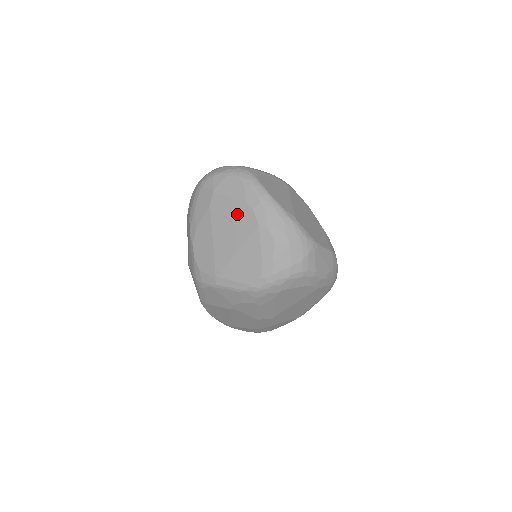
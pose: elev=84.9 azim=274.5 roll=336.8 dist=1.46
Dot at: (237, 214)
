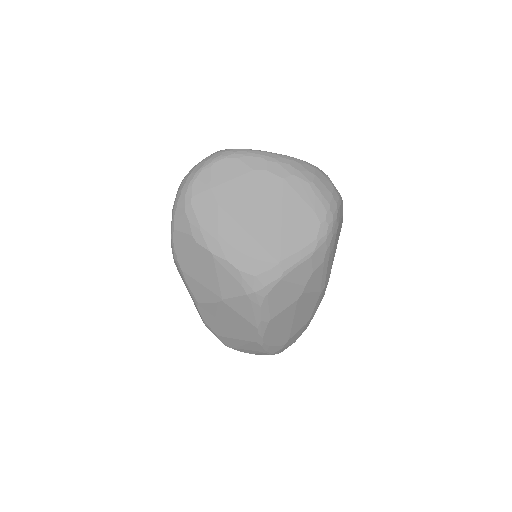
Dot at: (254, 187)
